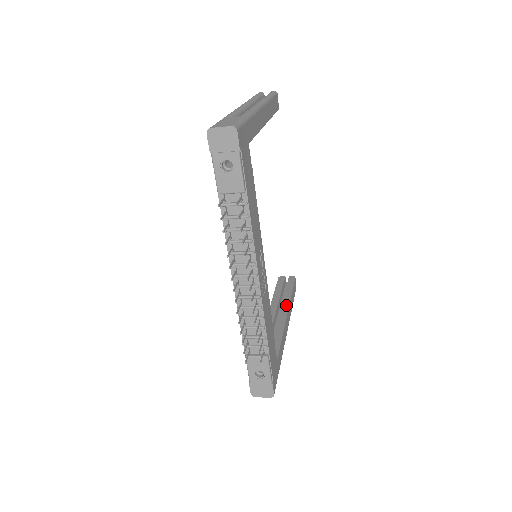
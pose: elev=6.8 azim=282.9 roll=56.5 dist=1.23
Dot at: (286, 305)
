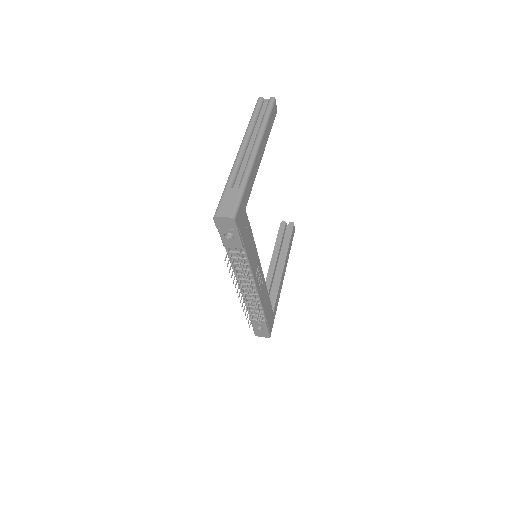
Dot at: (284, 256)
